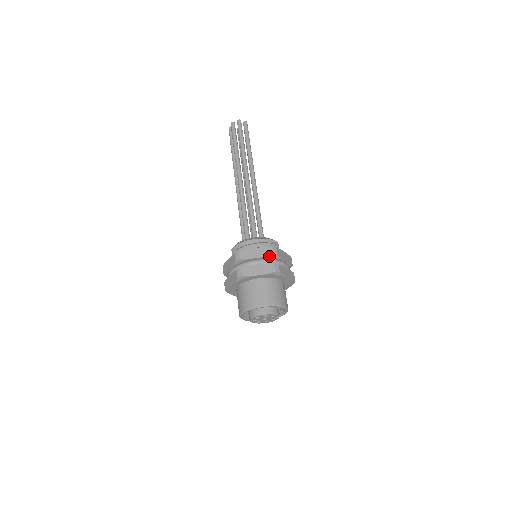
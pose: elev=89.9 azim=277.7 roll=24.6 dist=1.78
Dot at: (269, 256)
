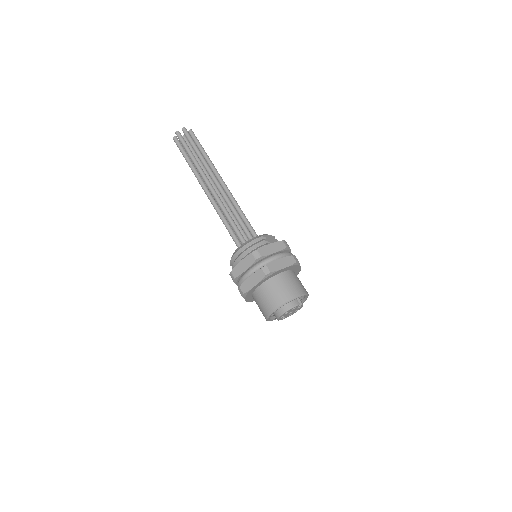
Dot at: (255, 262)
